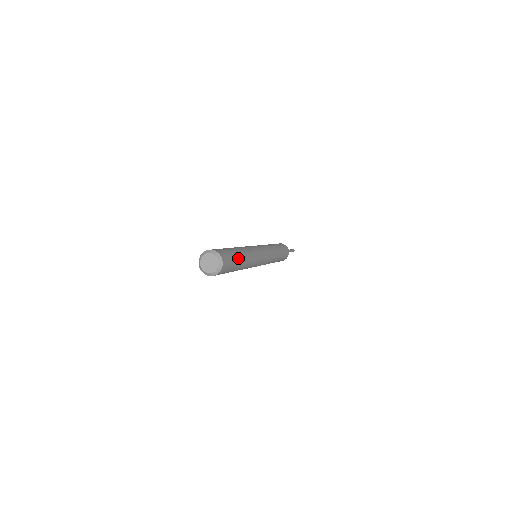
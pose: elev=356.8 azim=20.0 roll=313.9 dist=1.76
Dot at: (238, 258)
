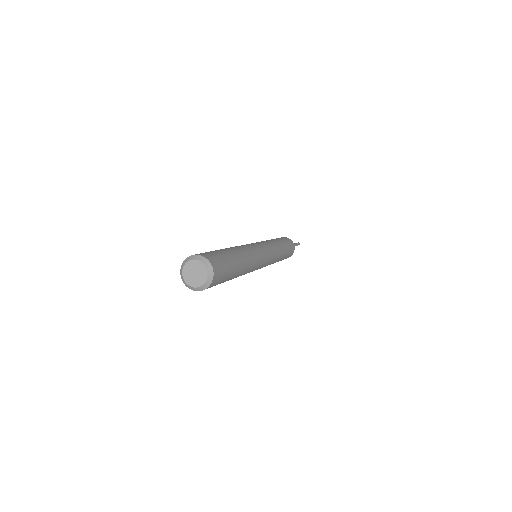
Dot at: (225, 252)
